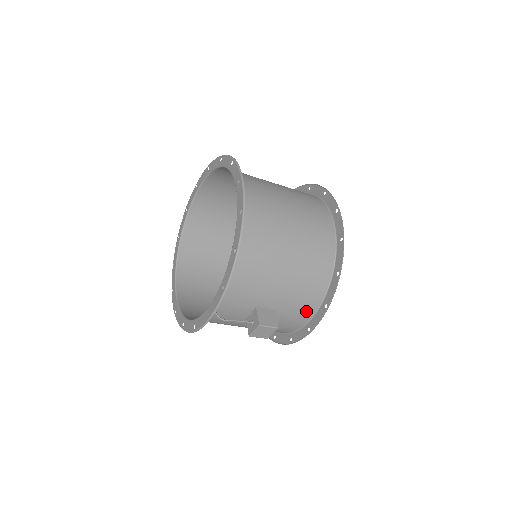
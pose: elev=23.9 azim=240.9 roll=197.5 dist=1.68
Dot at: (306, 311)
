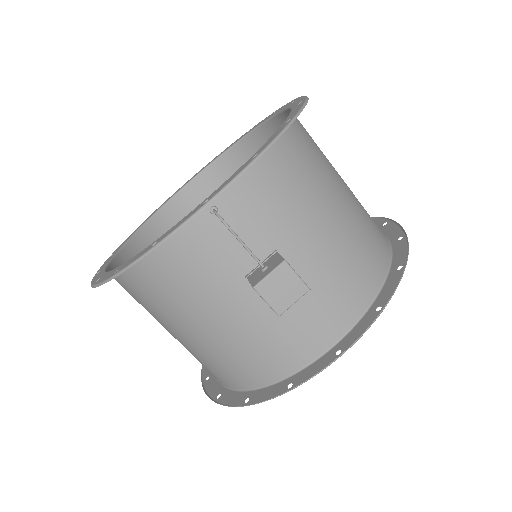
Dot at: (342, 312)
